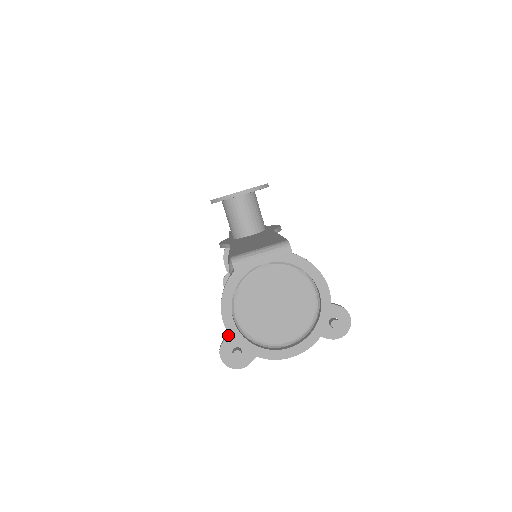
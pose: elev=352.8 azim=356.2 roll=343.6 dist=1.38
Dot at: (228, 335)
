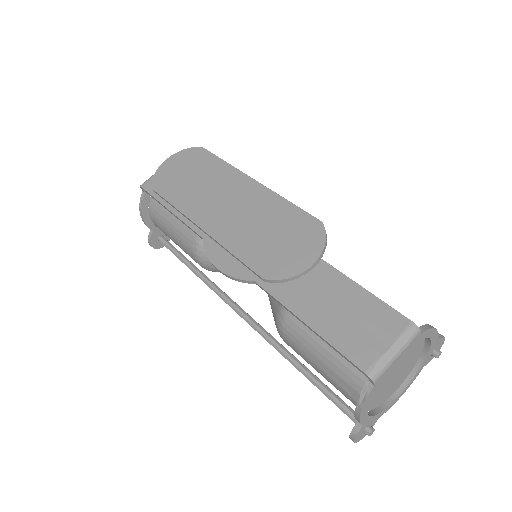
Dot at: (362, 426)
